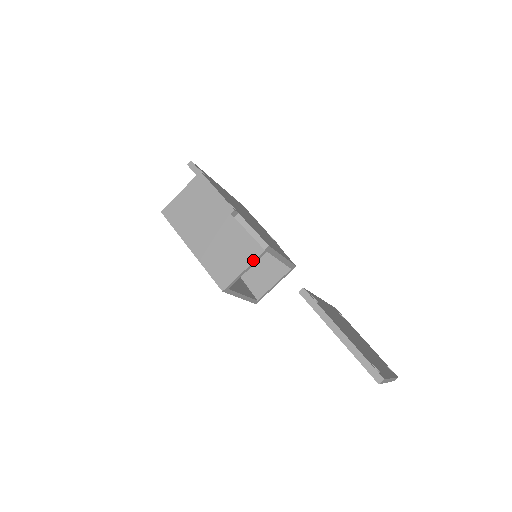
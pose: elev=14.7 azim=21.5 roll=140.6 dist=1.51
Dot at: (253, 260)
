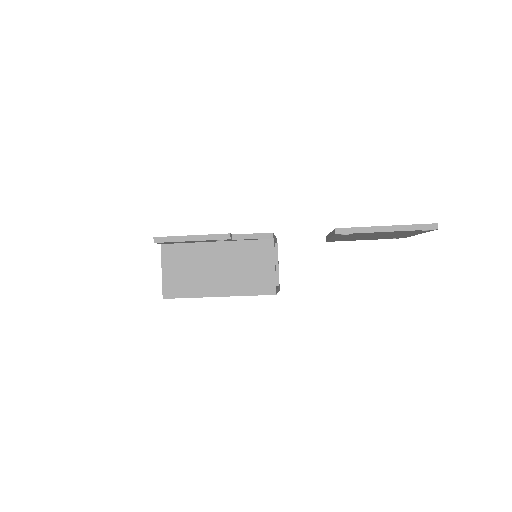
Dot at: (273, 253)
